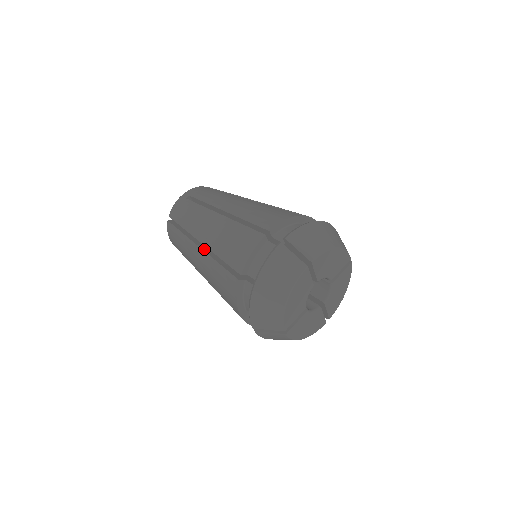
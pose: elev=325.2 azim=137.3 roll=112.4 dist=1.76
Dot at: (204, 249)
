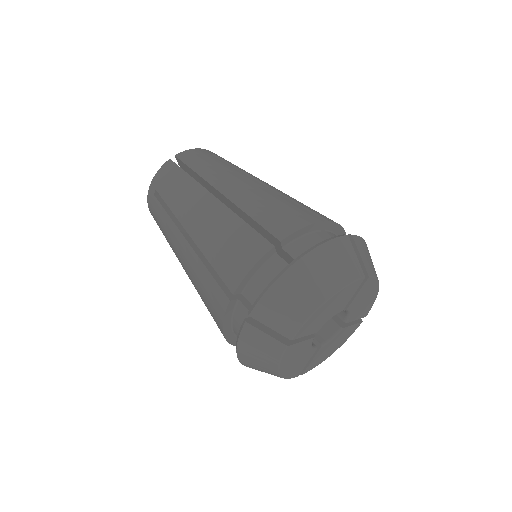
Dot at: occluded
